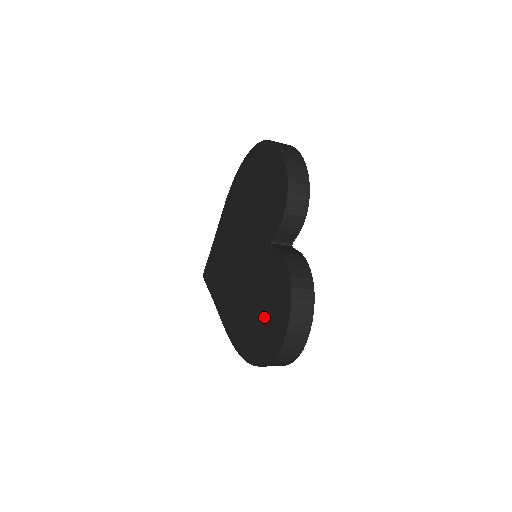
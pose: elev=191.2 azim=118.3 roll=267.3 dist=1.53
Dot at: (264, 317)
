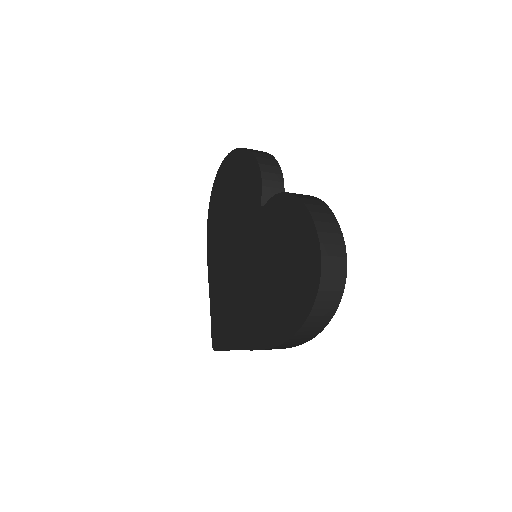
Dot at: (289, 262)
